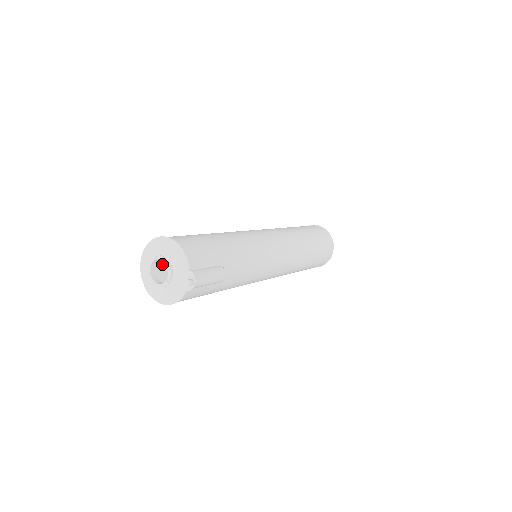
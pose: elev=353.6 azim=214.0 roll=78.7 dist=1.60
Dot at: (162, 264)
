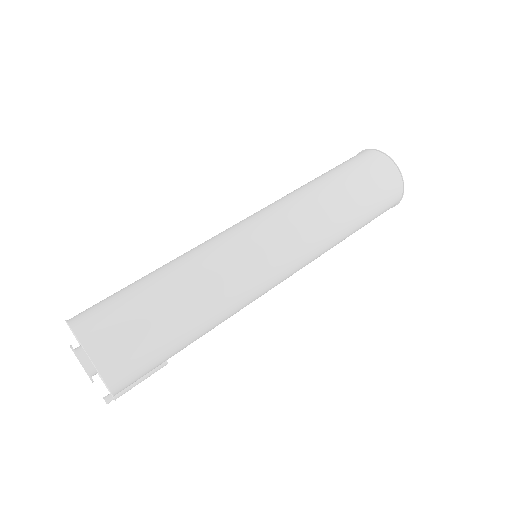
Dot at: (104, 300)
